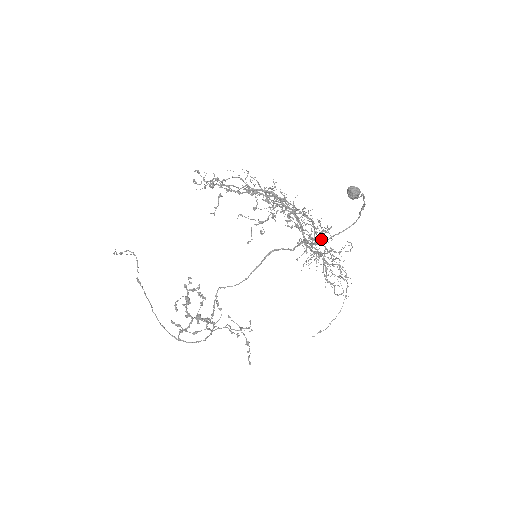
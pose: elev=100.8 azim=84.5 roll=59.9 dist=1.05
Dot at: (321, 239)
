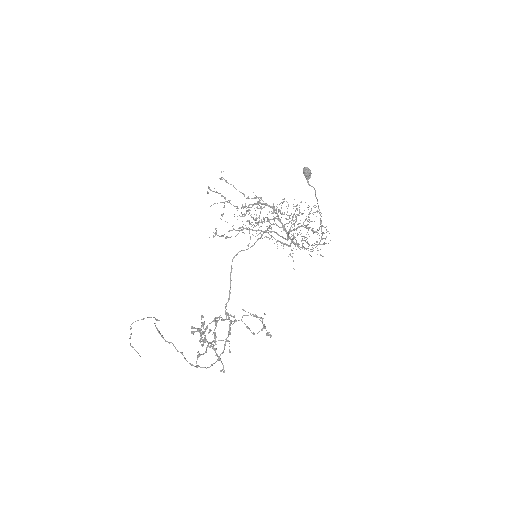
Dot at: occluded
